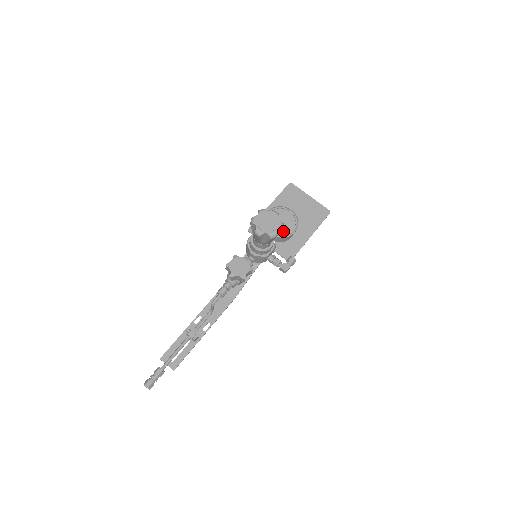
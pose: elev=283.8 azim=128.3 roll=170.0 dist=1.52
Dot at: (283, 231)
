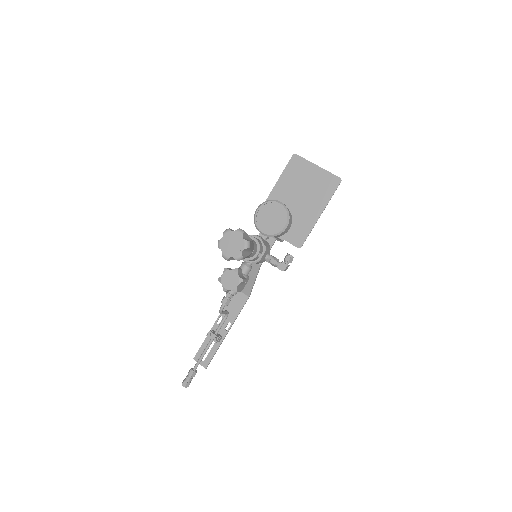
Dot at: (274, 229)
